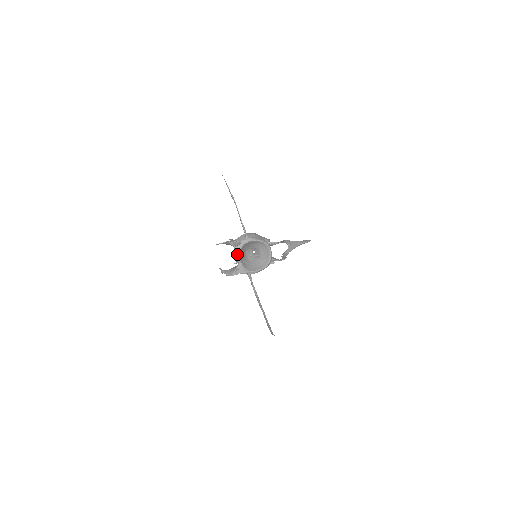
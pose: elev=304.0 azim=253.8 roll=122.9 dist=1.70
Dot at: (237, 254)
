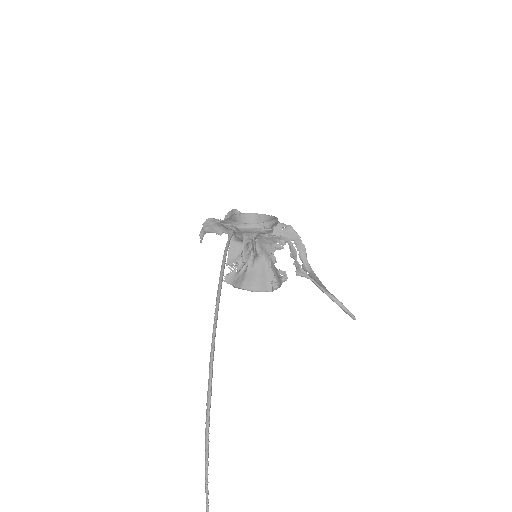
Dot at: (232, 215)
